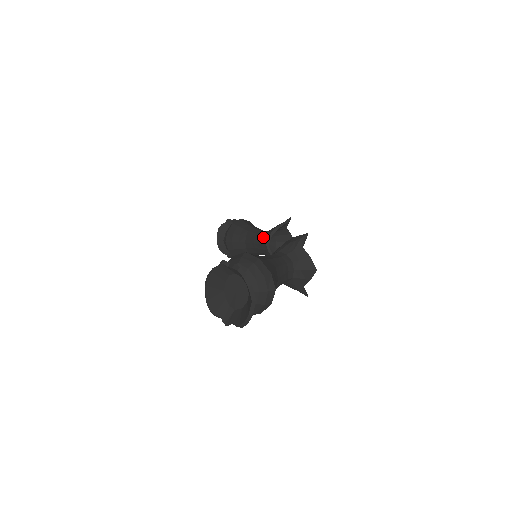
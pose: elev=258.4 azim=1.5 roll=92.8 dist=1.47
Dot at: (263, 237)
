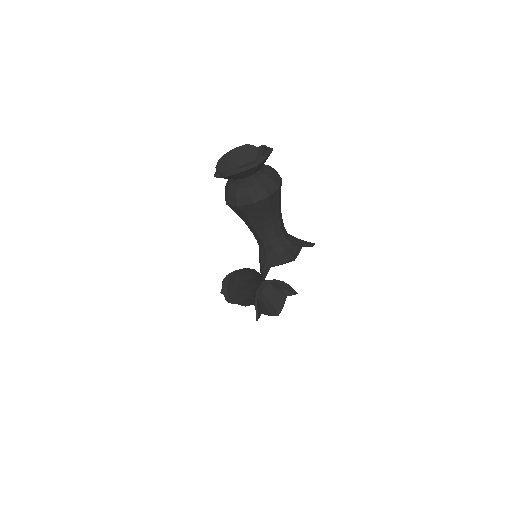
Dot at: occluded
